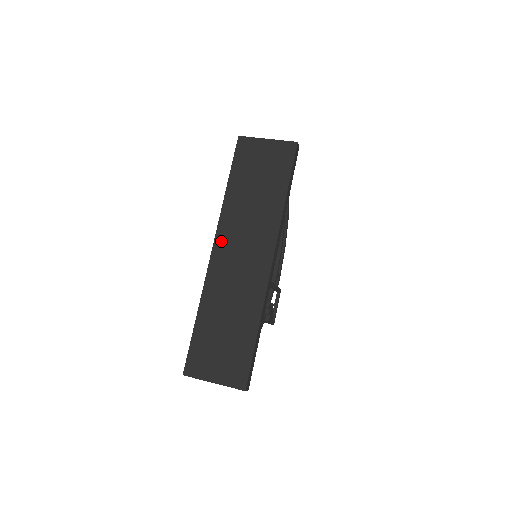
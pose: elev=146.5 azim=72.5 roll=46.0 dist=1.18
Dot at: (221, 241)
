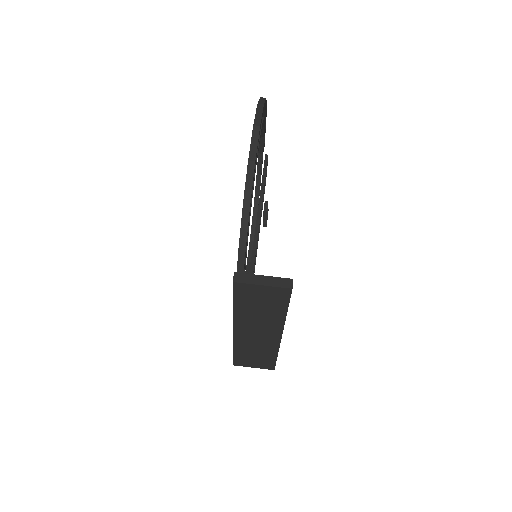
Dot at: (239, 328)
